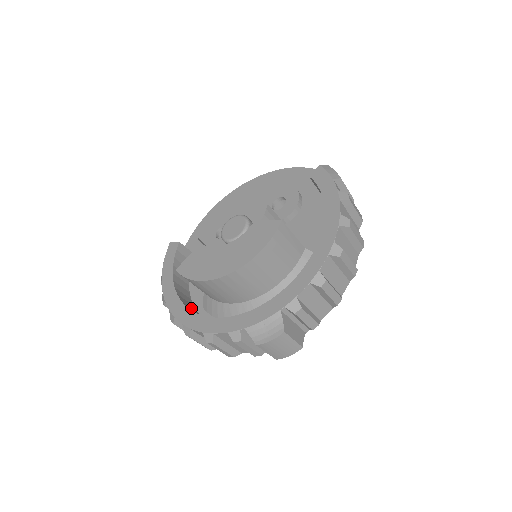
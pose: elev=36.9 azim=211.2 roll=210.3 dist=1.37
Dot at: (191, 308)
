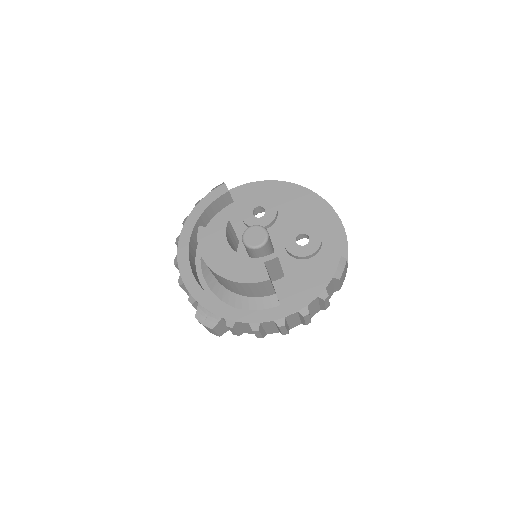
Dot at: (194, 244)
